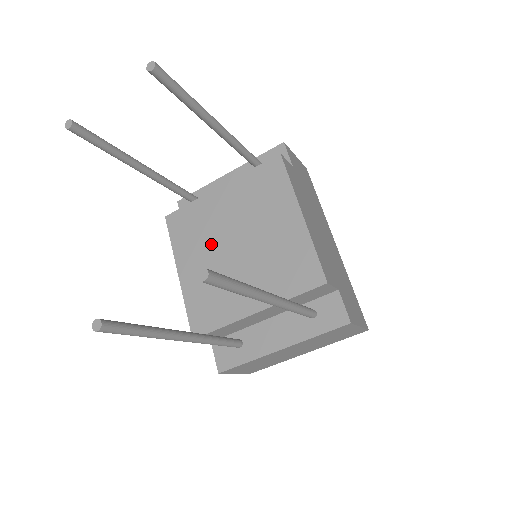
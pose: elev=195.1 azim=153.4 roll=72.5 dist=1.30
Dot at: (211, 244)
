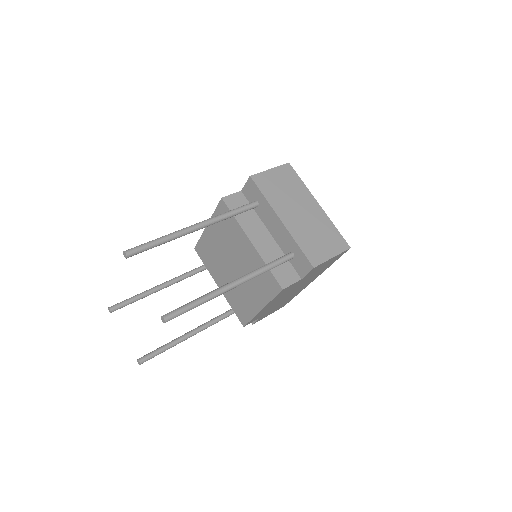
Dot at: (226, 247)
